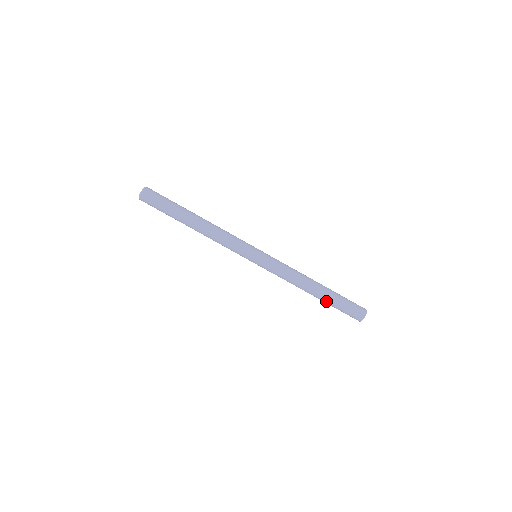
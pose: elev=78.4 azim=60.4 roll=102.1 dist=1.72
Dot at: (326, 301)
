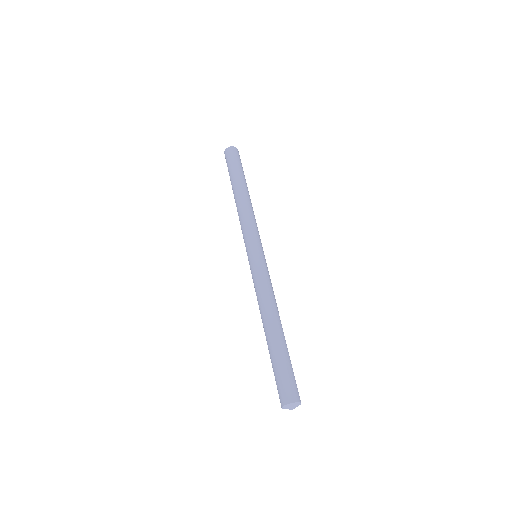
Dot at: (281, 345)
